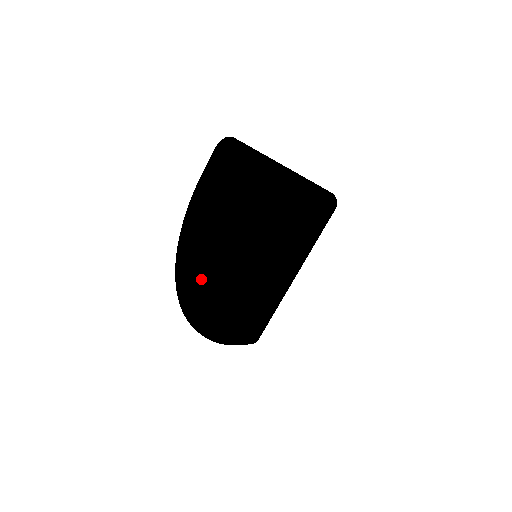
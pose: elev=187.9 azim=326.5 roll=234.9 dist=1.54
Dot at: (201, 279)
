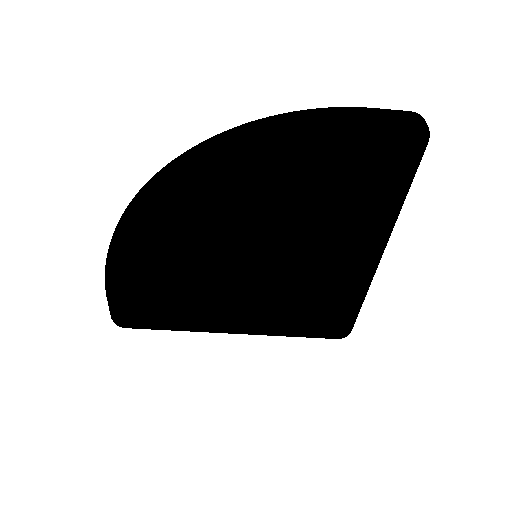
Dot at: (220, 174)
